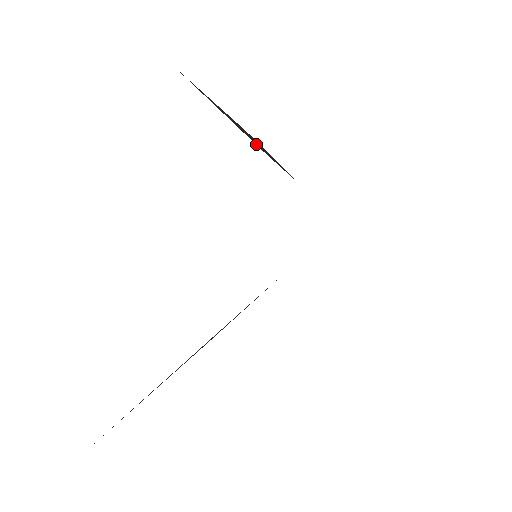
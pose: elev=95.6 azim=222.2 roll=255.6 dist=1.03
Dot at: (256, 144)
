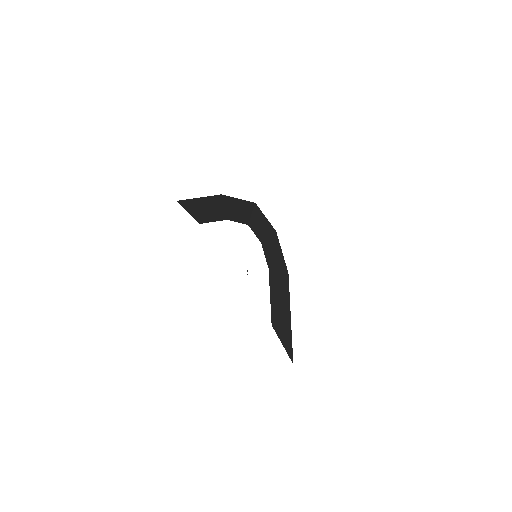
Dot at: (199, 217)
